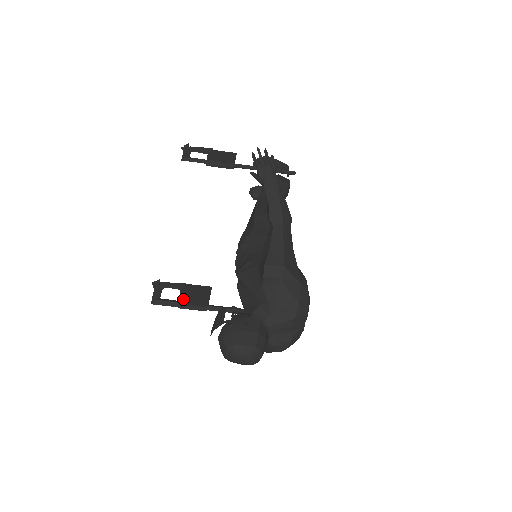
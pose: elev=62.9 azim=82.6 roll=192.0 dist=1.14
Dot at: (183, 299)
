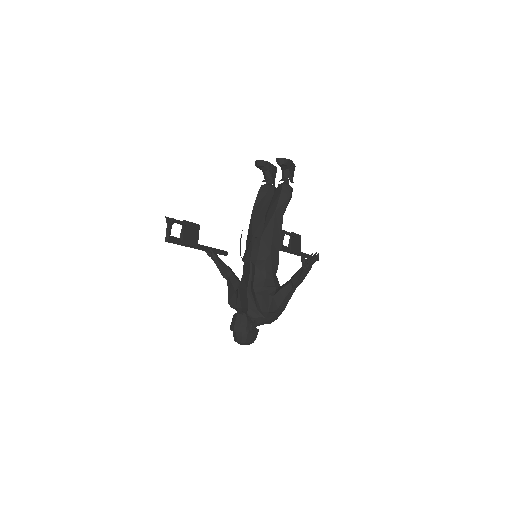
Dot at: (185, 239)
